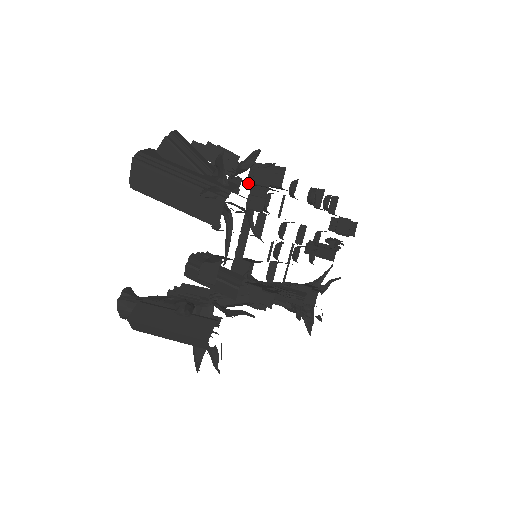
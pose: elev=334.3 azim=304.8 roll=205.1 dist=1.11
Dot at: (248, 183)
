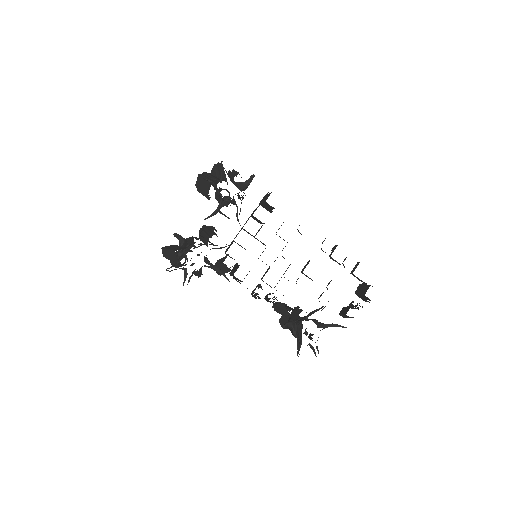
Dot at: (241, 189)
